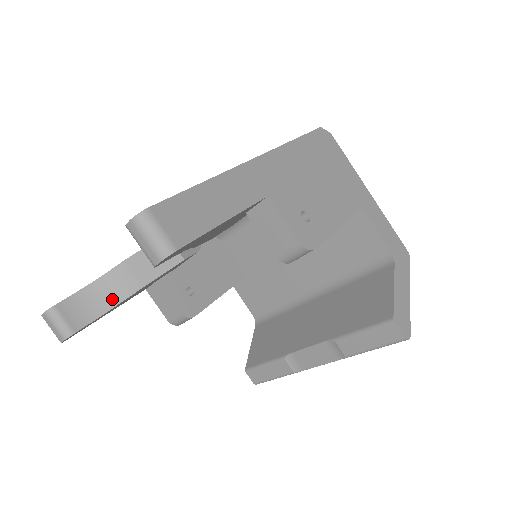
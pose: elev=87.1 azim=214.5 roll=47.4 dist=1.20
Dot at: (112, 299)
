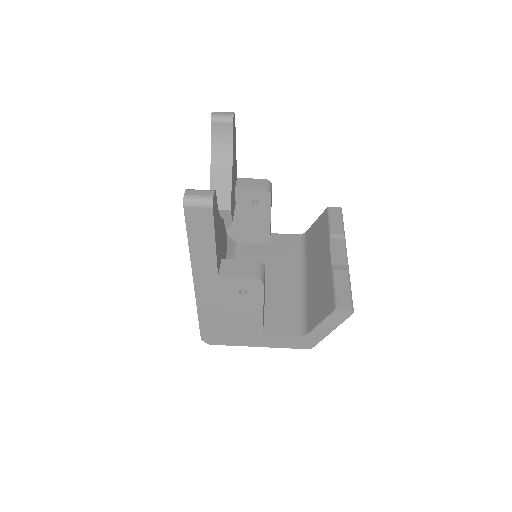
Dot at: occluded
